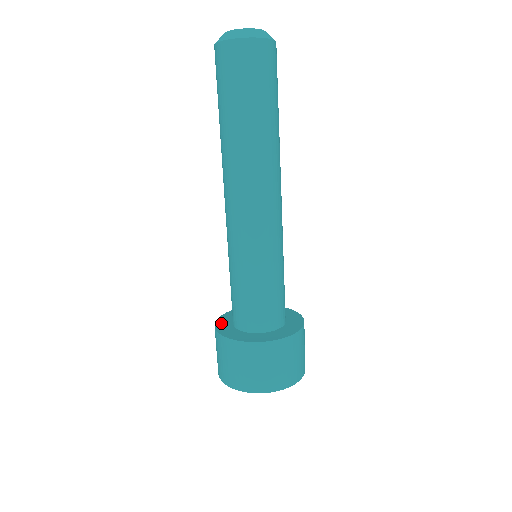
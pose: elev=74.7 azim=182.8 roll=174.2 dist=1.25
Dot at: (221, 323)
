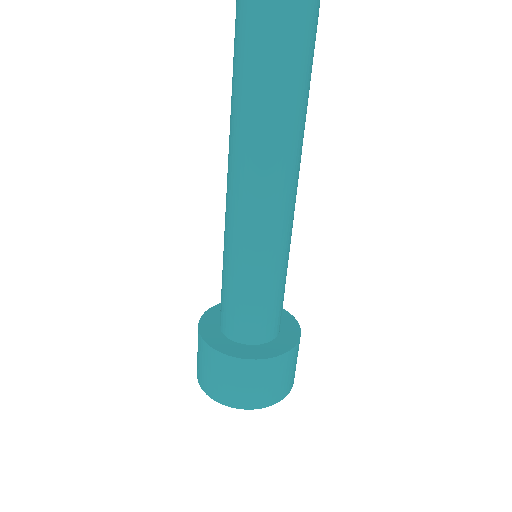
Dot at: (208, 334)
